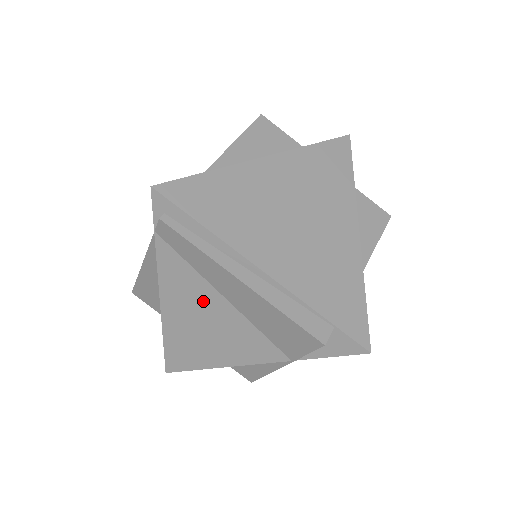
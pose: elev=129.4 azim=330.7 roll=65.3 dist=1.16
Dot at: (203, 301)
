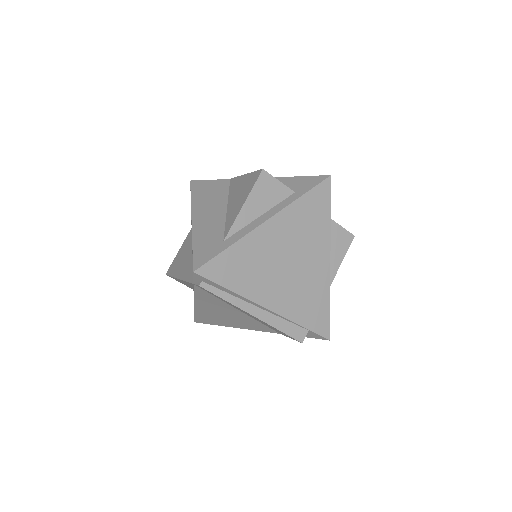
Dot at: (225, 309)
